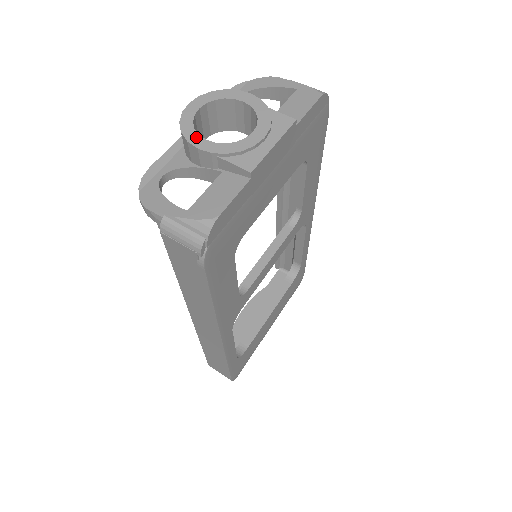
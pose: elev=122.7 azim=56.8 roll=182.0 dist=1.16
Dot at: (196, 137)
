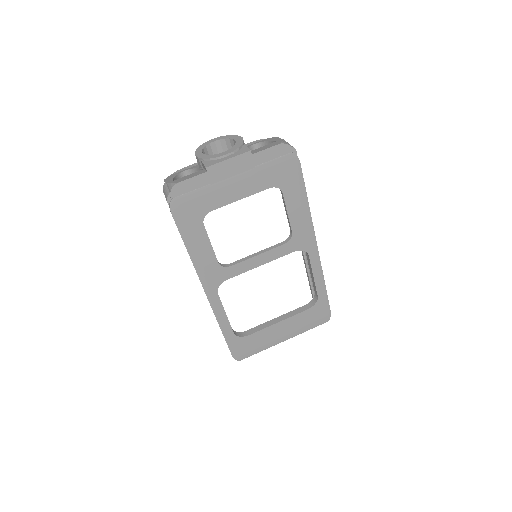
Dot at: (200, 151)
